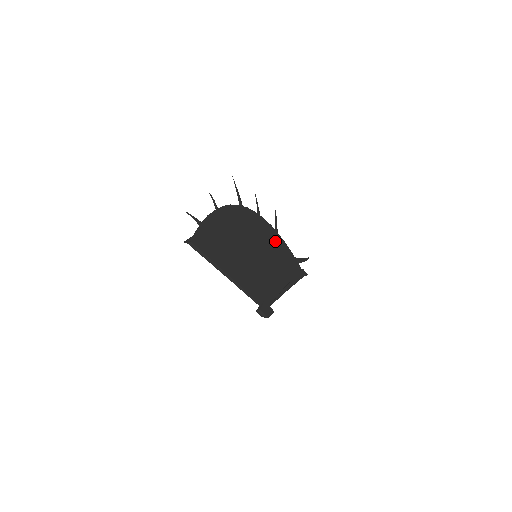
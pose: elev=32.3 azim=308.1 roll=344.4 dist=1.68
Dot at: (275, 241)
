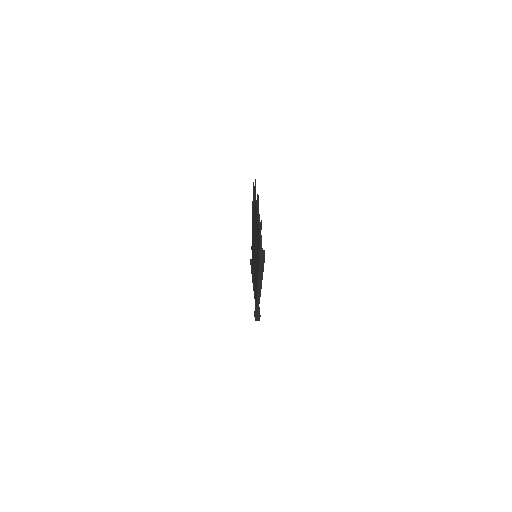
Dot at: occluded
